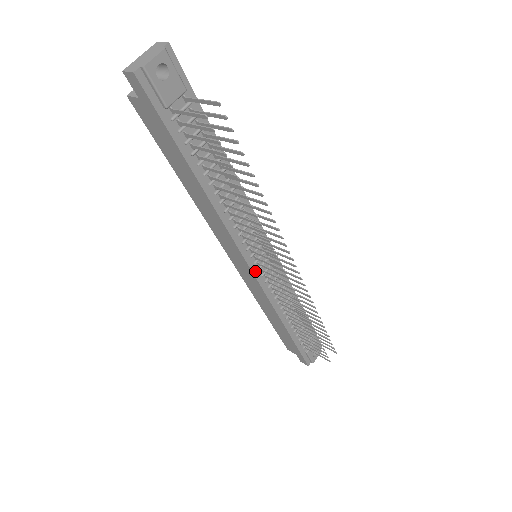
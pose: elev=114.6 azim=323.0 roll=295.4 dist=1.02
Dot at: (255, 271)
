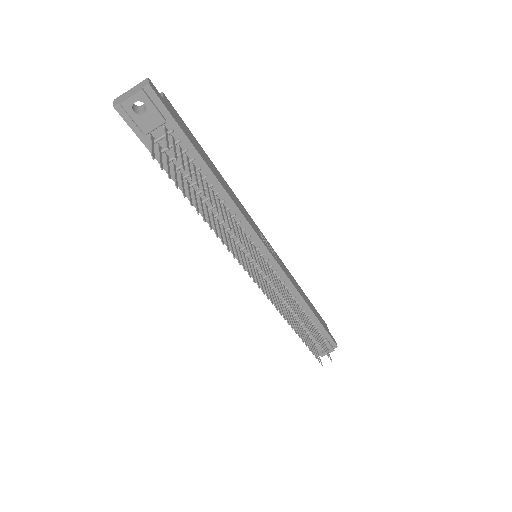
Dot at: (249, 269)
